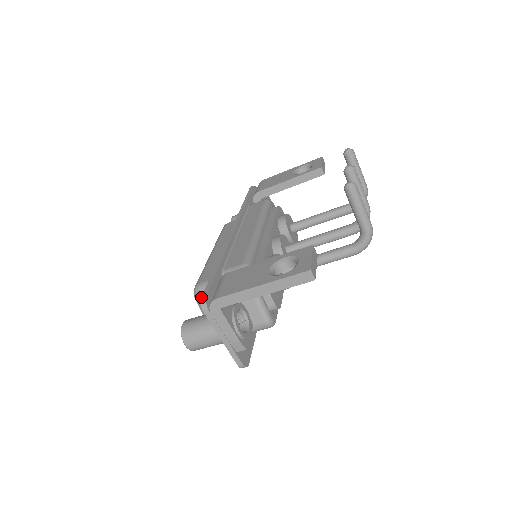
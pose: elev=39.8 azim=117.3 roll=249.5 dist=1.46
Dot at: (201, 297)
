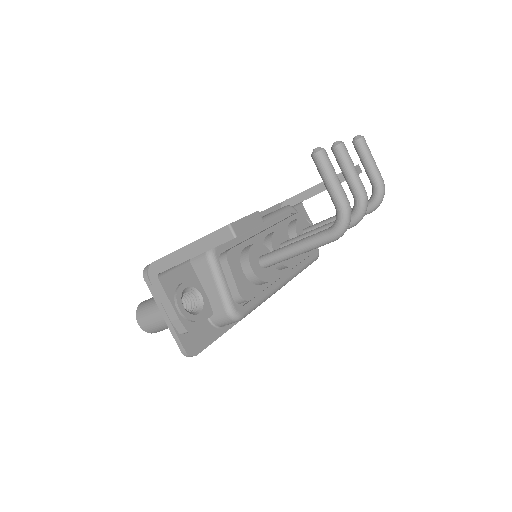
Dot at: (147, 265)
